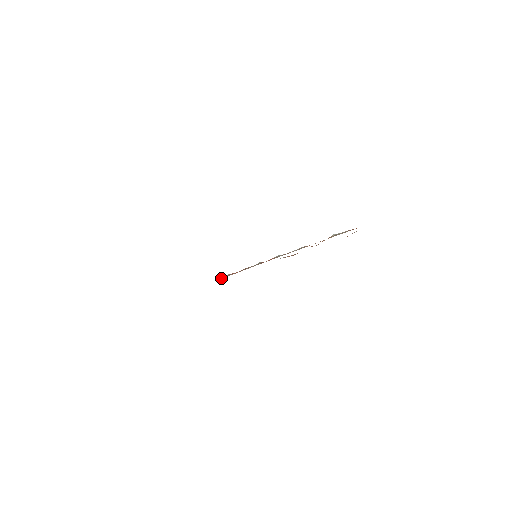
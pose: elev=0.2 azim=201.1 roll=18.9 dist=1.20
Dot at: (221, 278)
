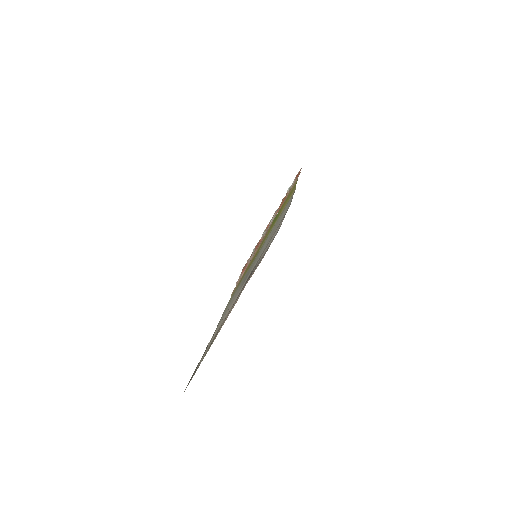
Dot at: (238, 281)
